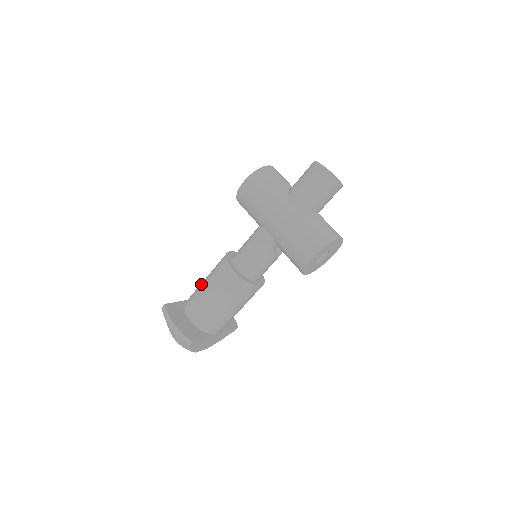
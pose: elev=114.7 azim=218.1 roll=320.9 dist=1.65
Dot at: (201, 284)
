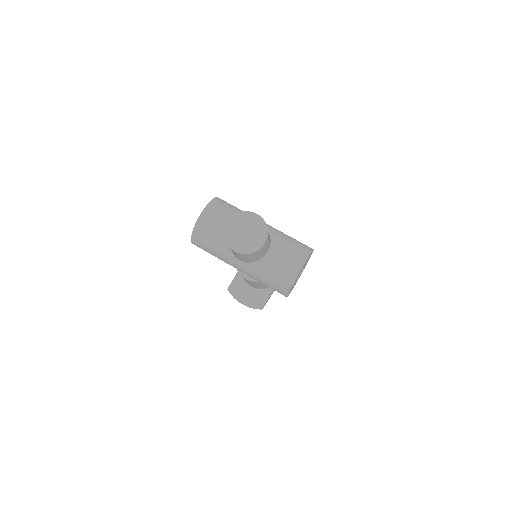
Dot at: occluded
